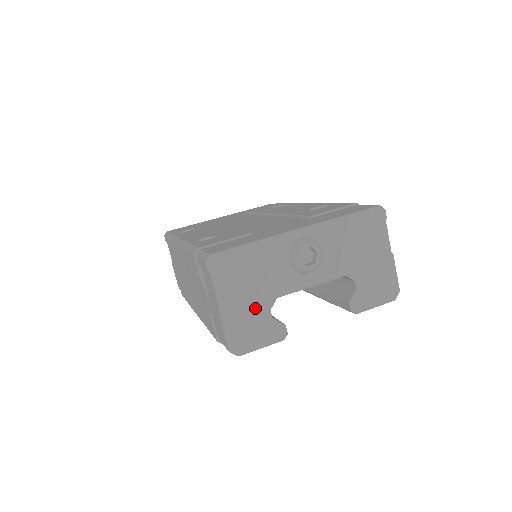
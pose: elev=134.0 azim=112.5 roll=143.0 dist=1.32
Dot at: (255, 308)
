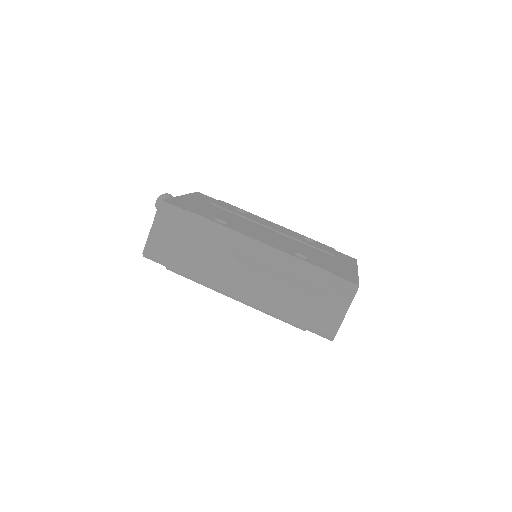
Dot at: occluded
